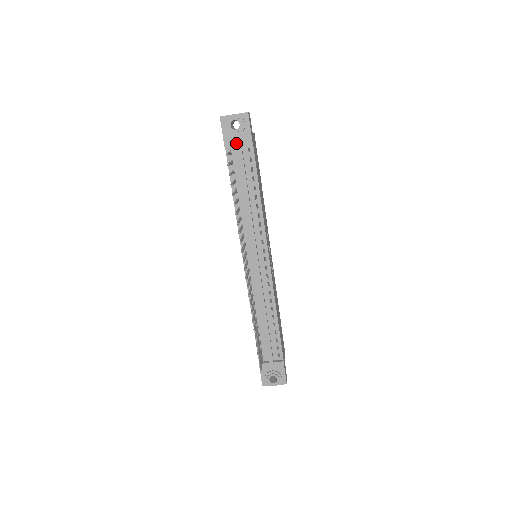
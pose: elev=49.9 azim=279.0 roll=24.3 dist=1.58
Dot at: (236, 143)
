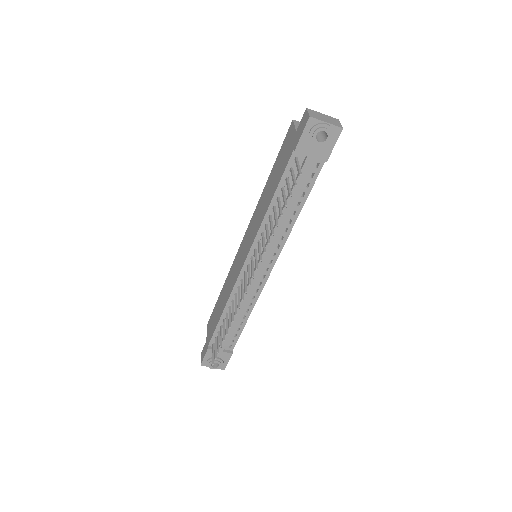
Dot at: (309, 153)
